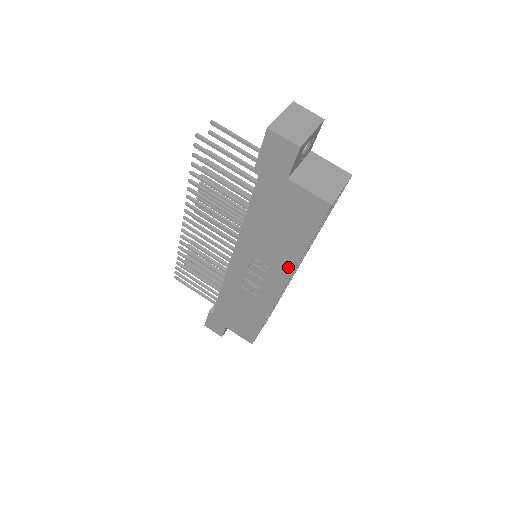
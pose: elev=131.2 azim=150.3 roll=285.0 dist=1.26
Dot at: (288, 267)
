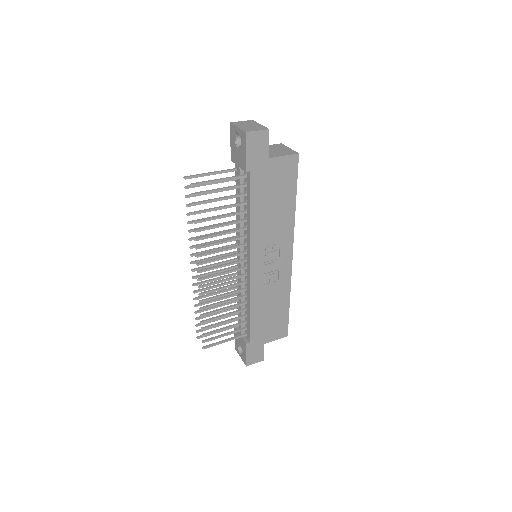
Dot at: (290, 229)
